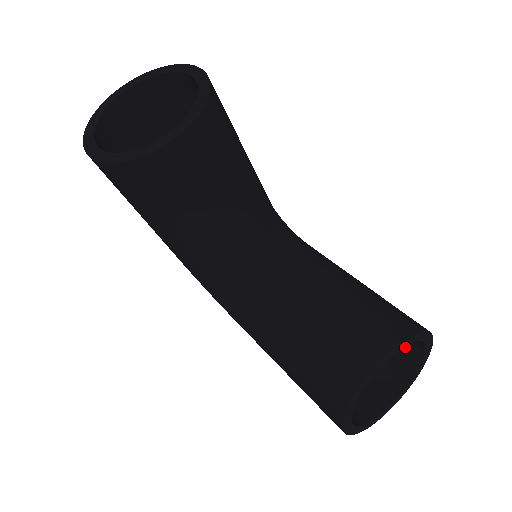
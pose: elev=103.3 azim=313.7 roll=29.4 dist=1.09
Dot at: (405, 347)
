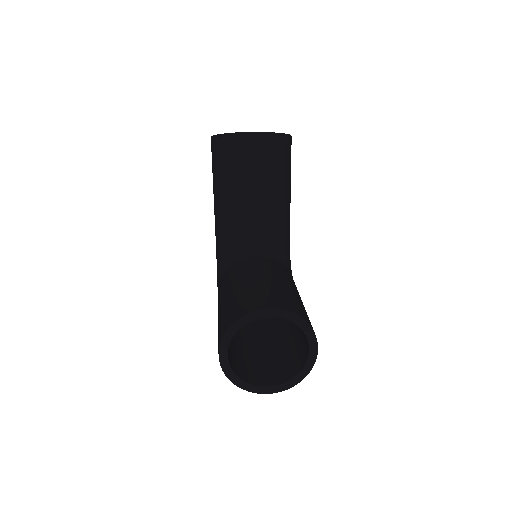
Dot at: (300, 357)
